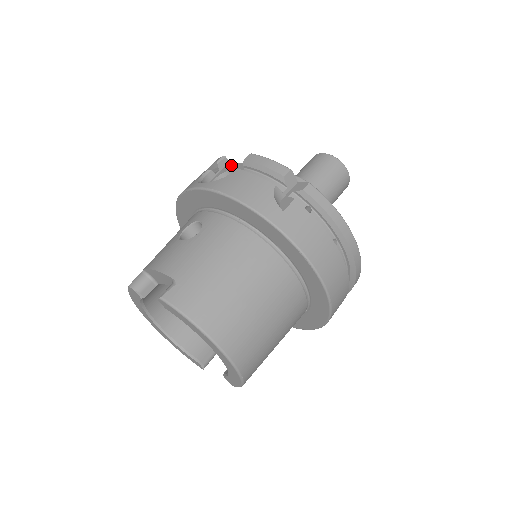
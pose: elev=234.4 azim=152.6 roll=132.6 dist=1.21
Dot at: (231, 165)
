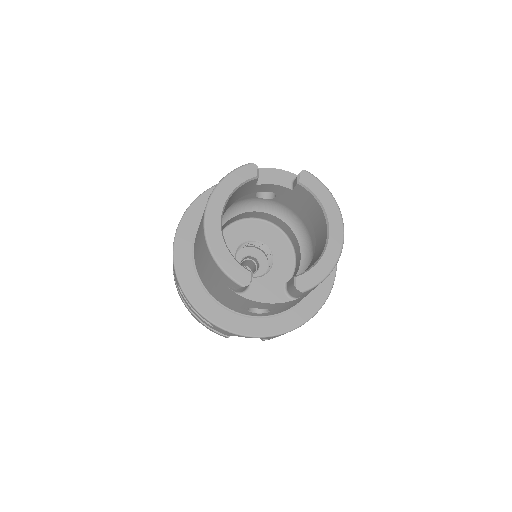
Dot at: occluded
